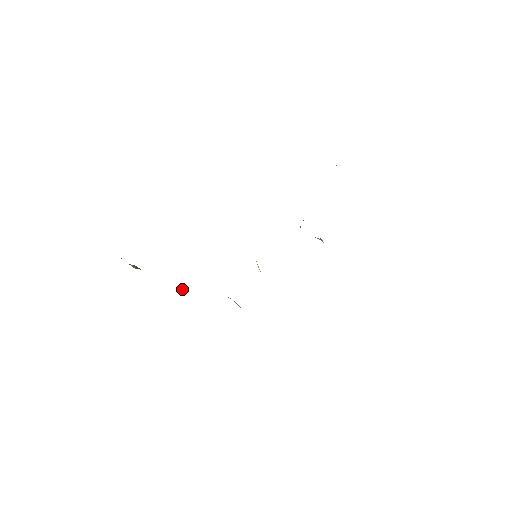
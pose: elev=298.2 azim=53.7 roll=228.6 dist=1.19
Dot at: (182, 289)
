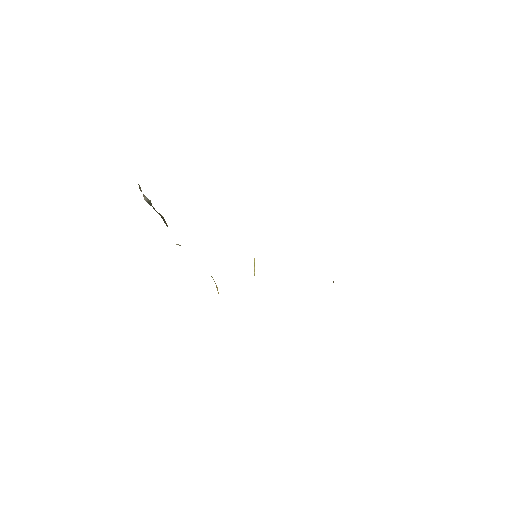
Dot at: (176, 244)
